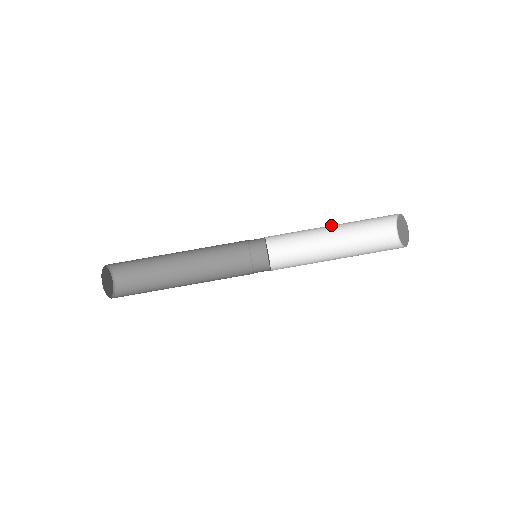
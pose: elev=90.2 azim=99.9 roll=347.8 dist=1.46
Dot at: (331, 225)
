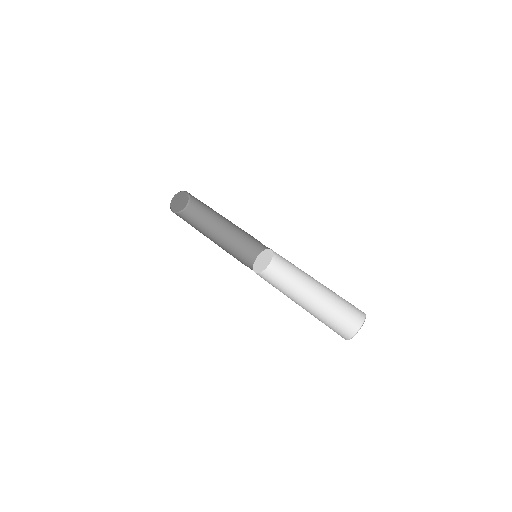
Dot at: (315, 286)
